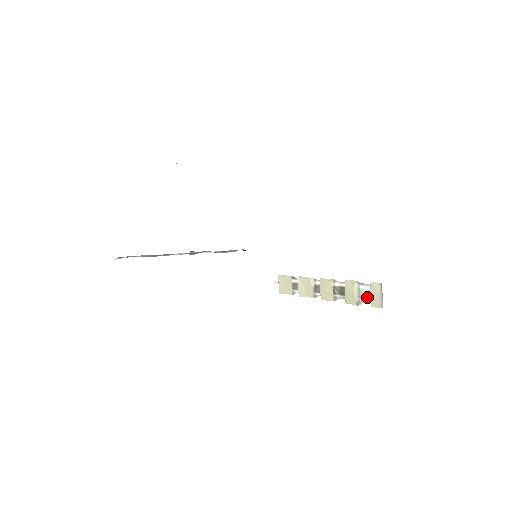
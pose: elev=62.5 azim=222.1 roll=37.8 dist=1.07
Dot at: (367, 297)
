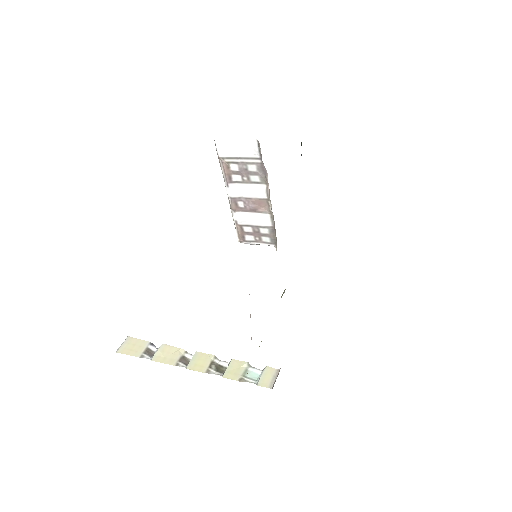
Dot at: (253, 378)
